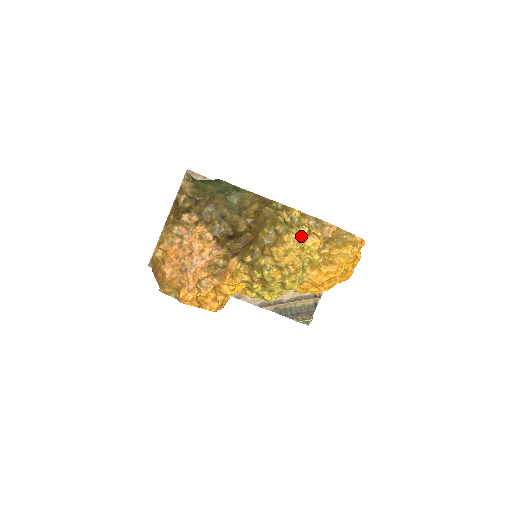
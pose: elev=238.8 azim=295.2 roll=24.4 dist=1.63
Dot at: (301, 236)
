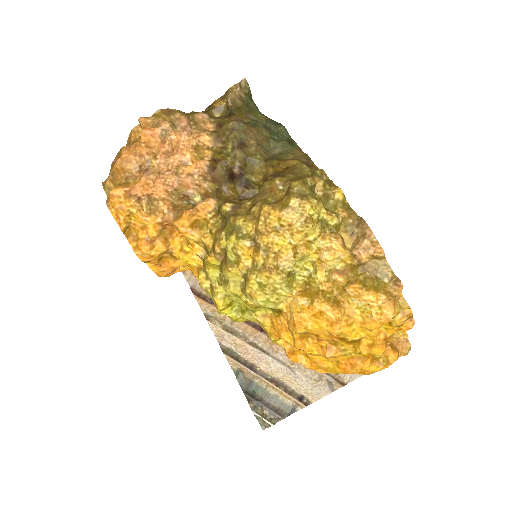
Dot at: (319, 223)
